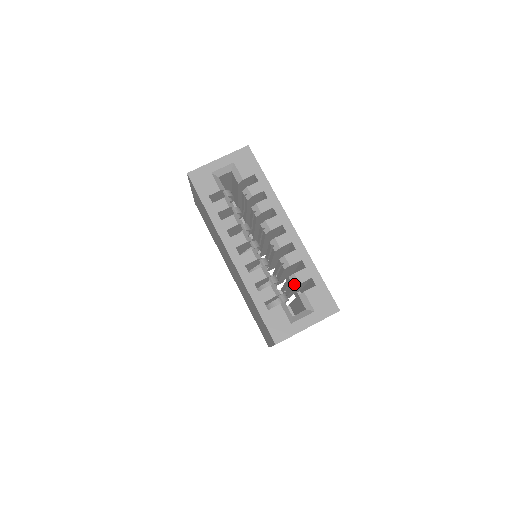
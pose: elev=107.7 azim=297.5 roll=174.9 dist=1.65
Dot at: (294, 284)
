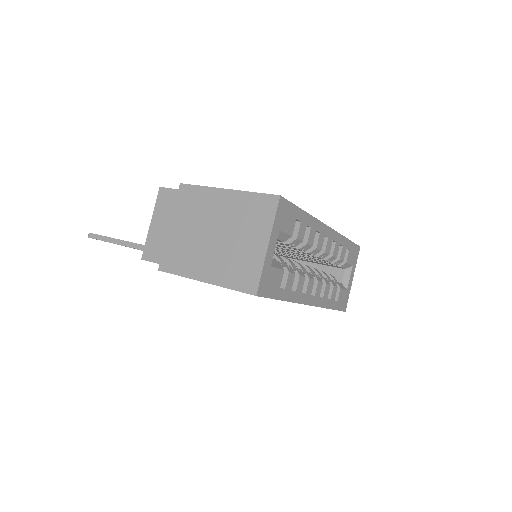
Dot at: (338, 264)
